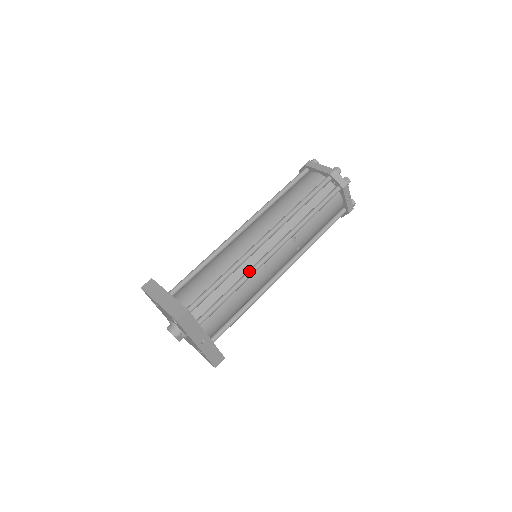
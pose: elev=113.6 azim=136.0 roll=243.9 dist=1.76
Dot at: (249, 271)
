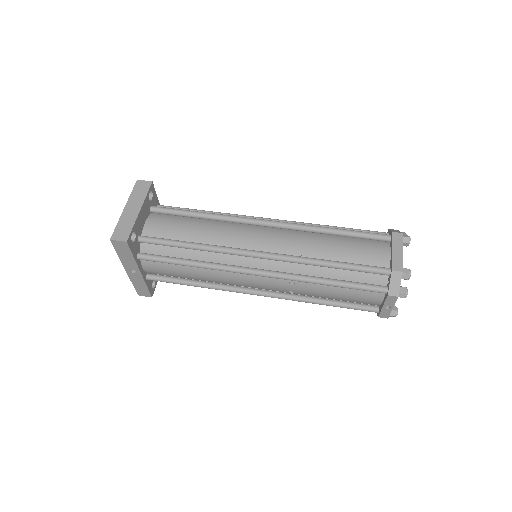
Dot at: (219, 265)
